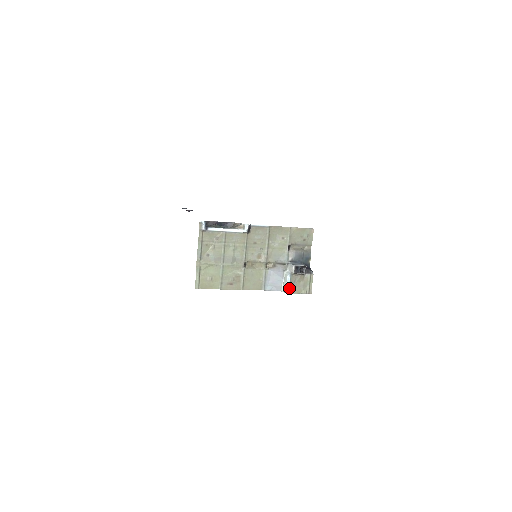
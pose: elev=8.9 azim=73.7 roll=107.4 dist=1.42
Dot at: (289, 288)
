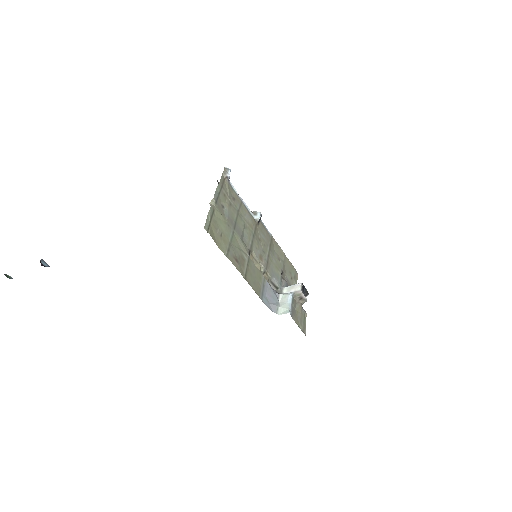
Dot at: (291, 310)
